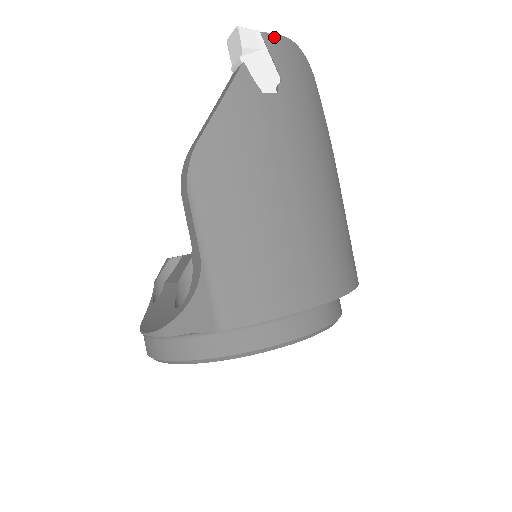
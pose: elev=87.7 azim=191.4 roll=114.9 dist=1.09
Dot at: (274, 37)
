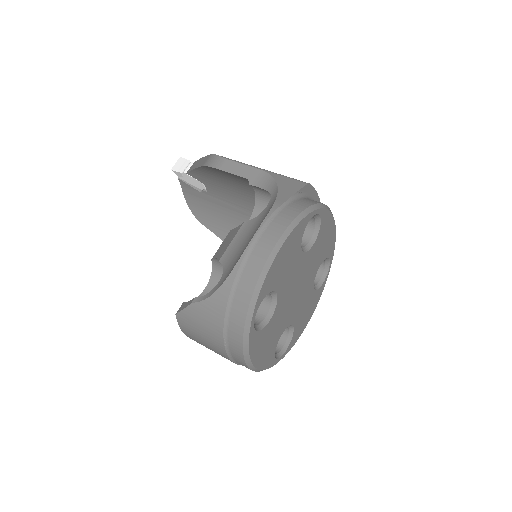
Dot at: occluded
